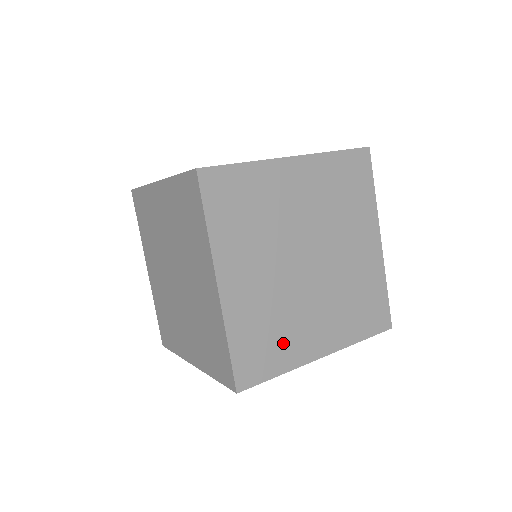
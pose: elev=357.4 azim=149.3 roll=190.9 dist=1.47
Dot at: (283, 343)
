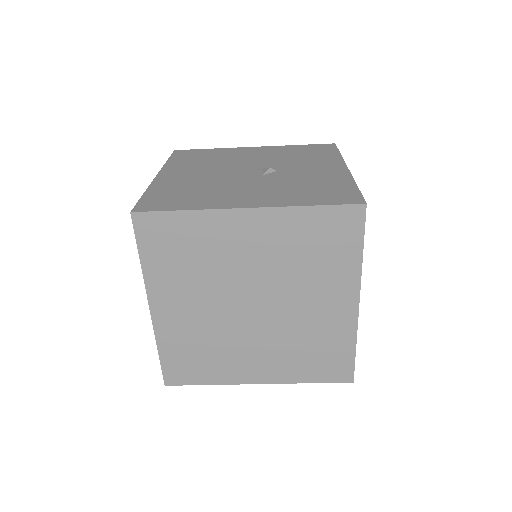
Dot at: occluded
